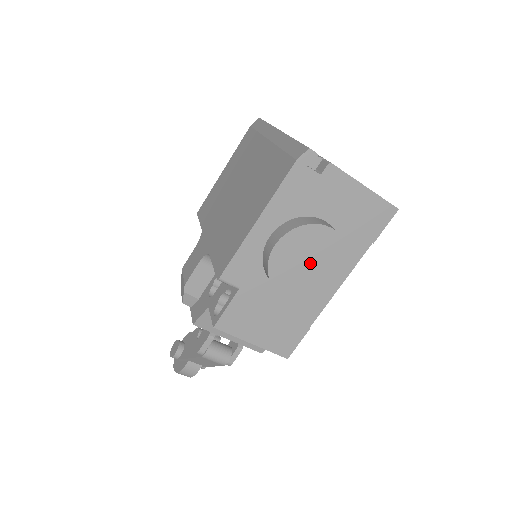
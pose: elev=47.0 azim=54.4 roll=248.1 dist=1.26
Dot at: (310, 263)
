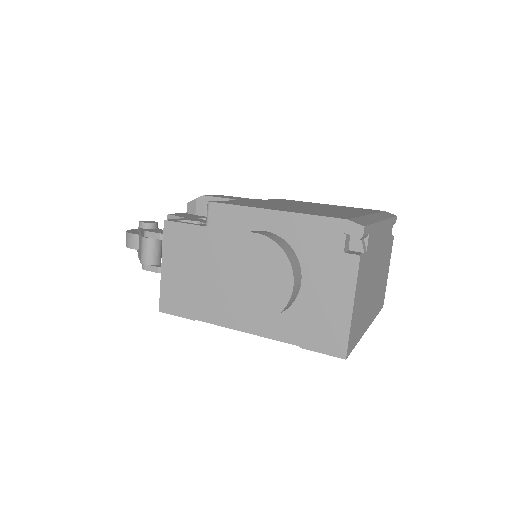
Dot at: (252, 279)
